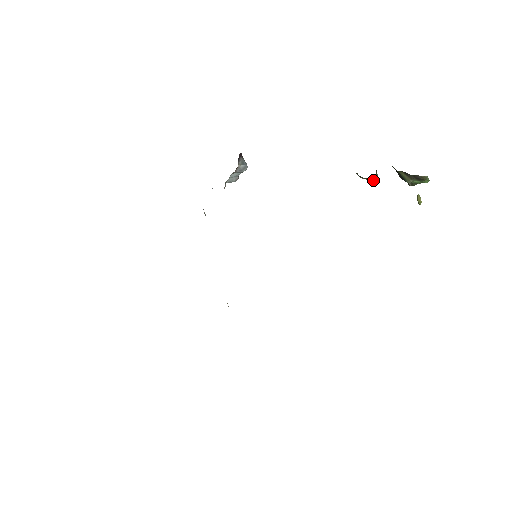
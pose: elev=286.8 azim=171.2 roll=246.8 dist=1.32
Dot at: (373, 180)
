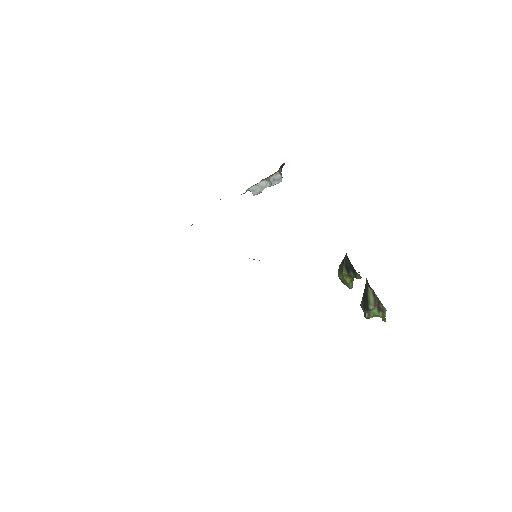
Dot at: (350, 282)
